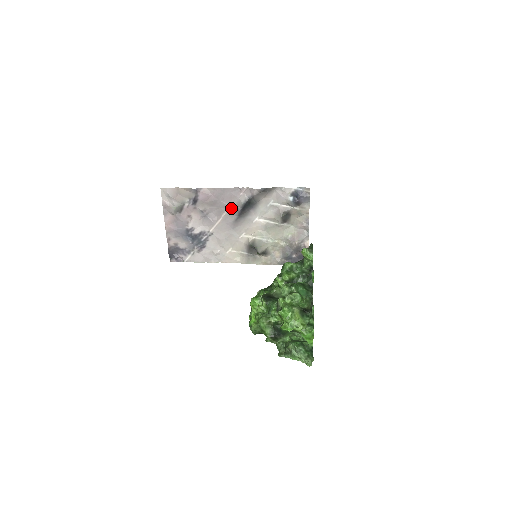
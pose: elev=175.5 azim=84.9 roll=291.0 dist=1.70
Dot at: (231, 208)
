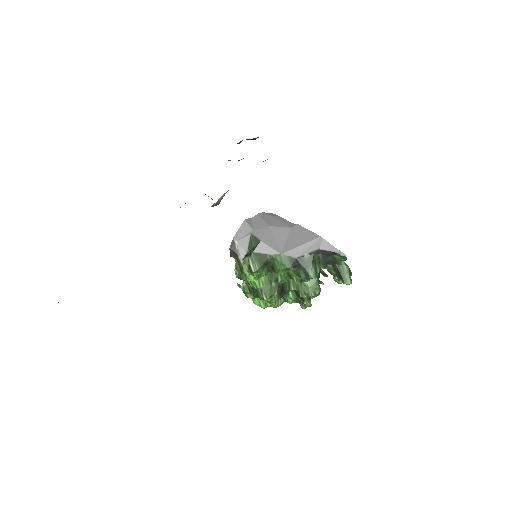
Dot at: occluded
